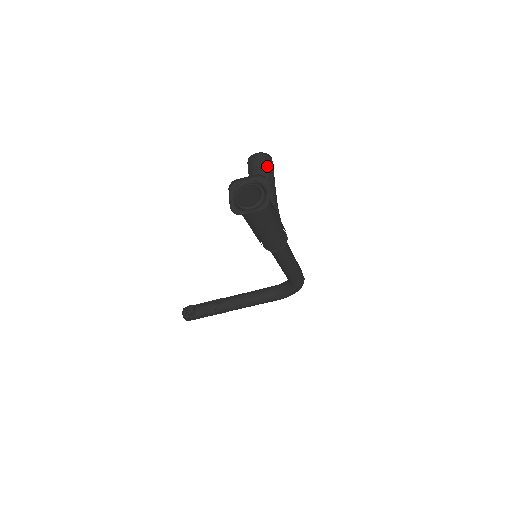
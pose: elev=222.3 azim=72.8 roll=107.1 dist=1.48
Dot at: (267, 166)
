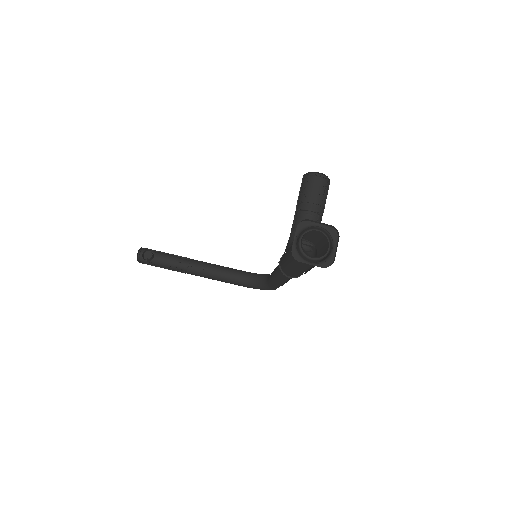
Dot at: (324, 193)
